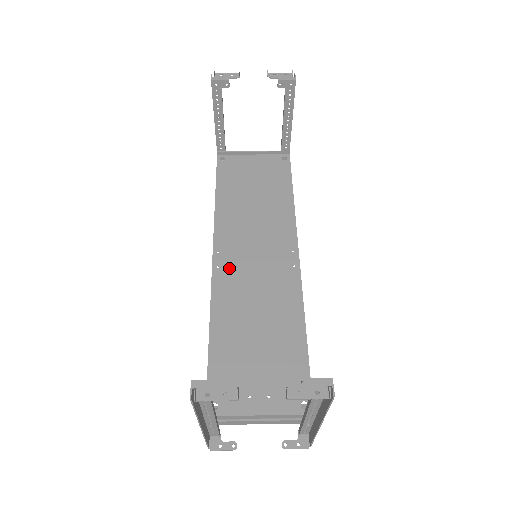
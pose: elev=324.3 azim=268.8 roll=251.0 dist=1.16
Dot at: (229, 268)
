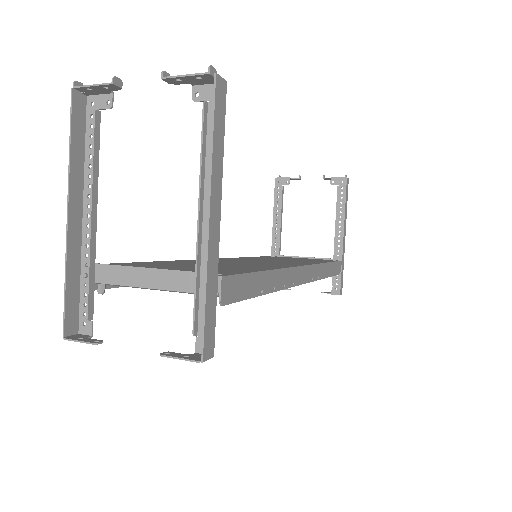
Dot at: (222, 260)
